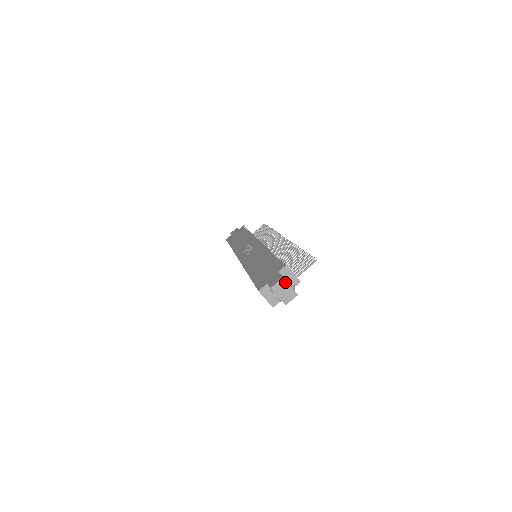
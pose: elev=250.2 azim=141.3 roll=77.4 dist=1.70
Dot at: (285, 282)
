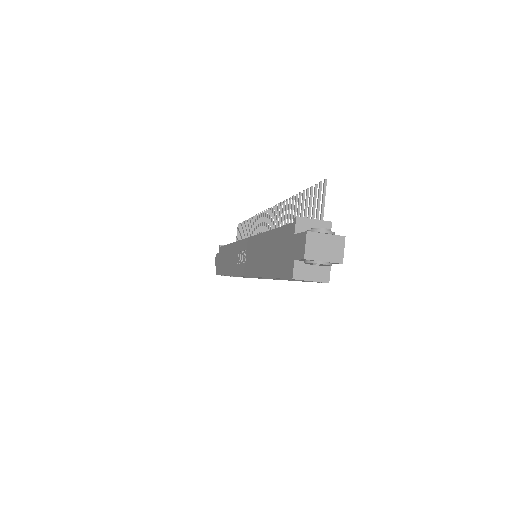
Dot at: (314, 235)
